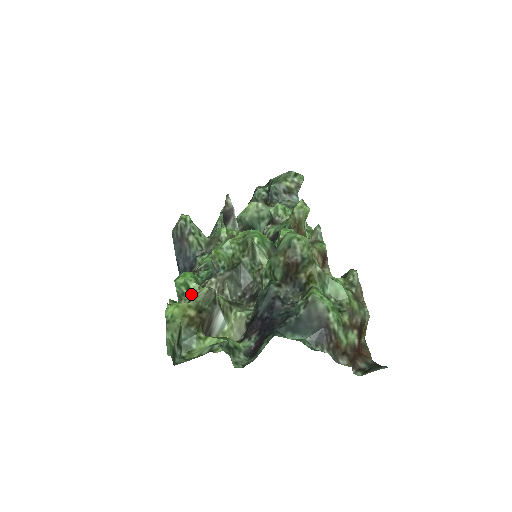
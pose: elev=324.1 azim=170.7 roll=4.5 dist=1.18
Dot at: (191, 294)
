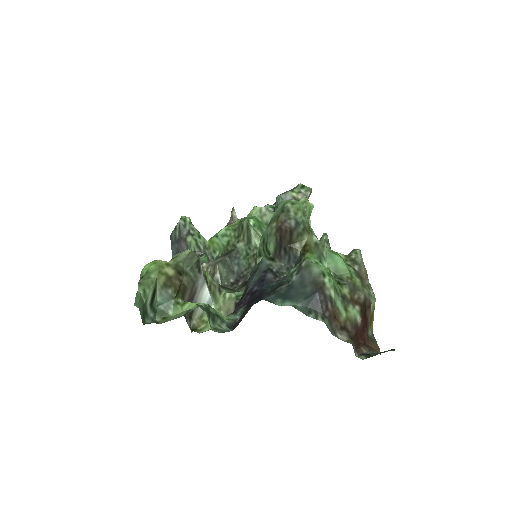
Dot at: (172, 257)
